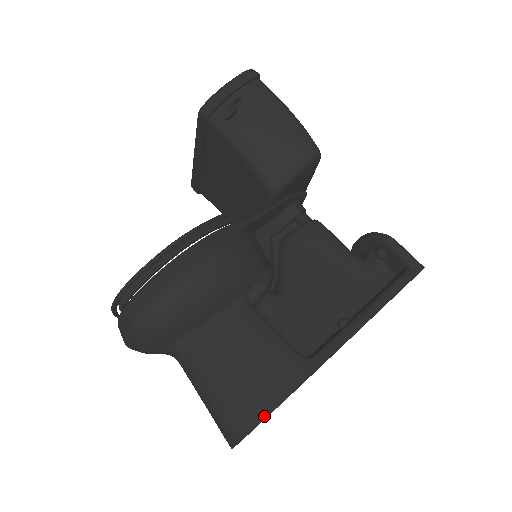
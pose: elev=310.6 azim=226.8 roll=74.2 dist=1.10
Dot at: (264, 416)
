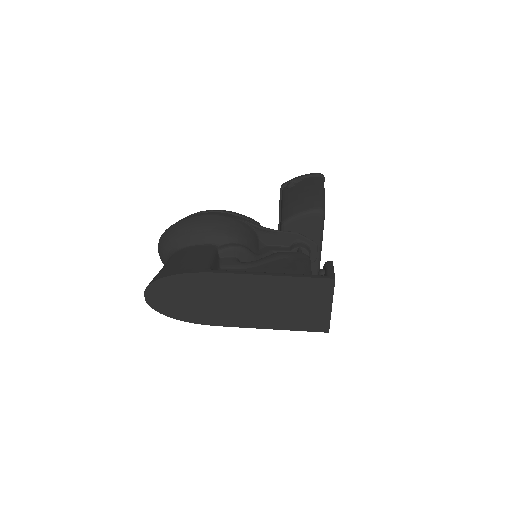
Dot at: (165, 276)
